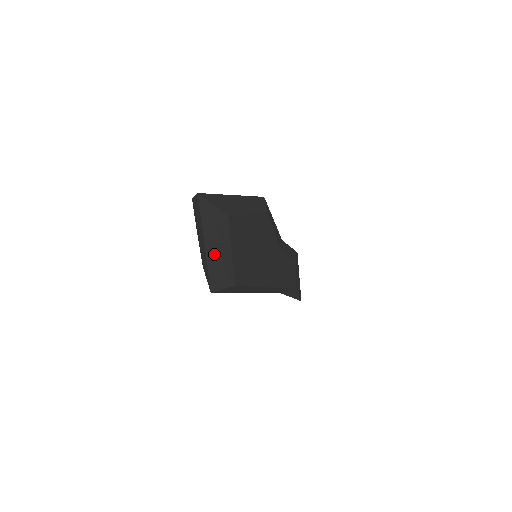
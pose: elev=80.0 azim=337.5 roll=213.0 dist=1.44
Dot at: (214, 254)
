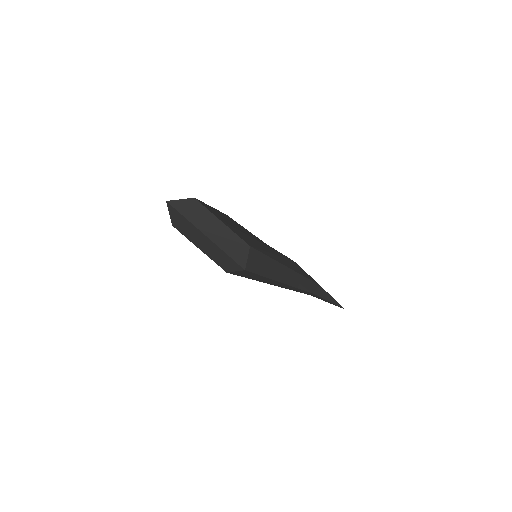
Dot at: (215, 235)
